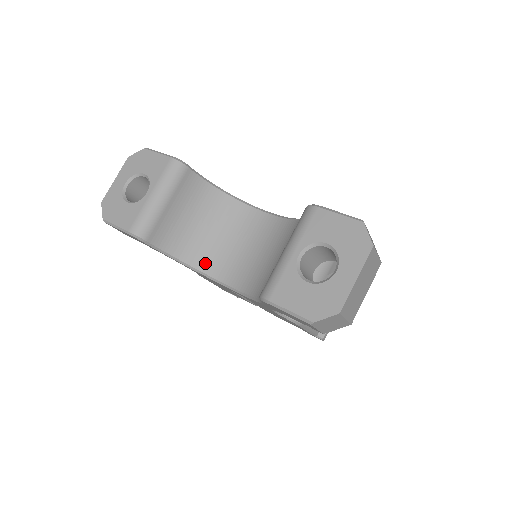
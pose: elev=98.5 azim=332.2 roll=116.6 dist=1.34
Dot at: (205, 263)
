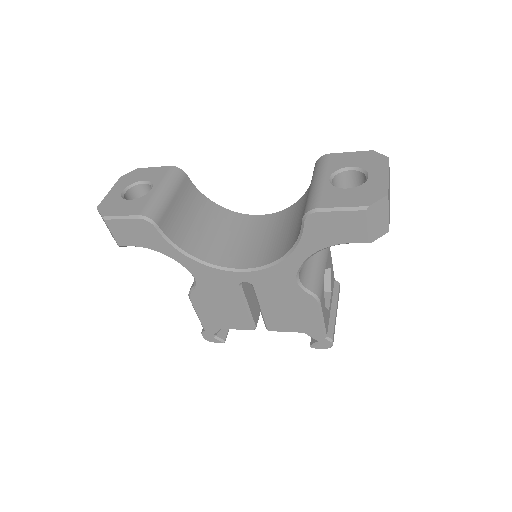
Dot at: (212, 256)
